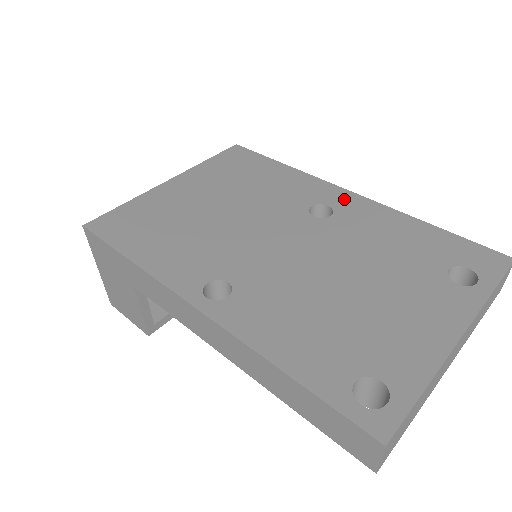
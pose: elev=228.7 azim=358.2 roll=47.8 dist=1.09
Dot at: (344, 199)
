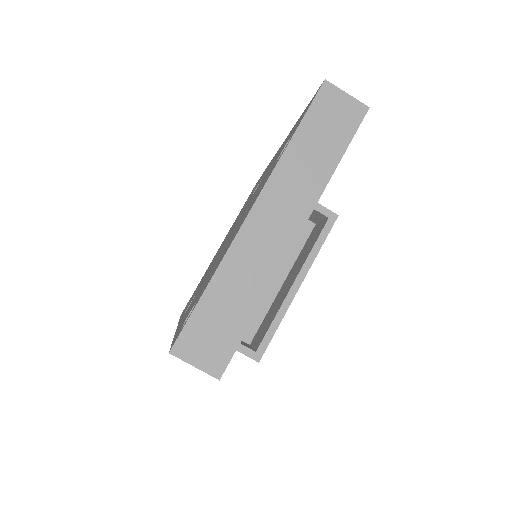
Dot at: occluded
